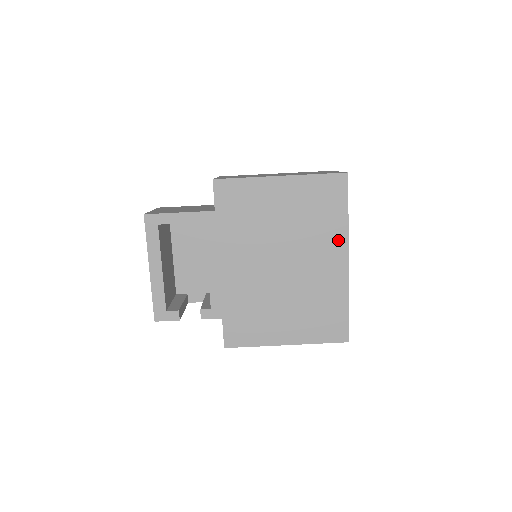
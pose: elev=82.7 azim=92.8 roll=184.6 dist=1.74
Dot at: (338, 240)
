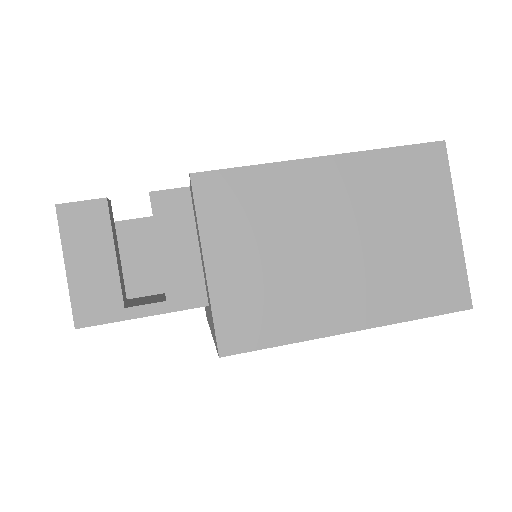
Dot at: occluded
